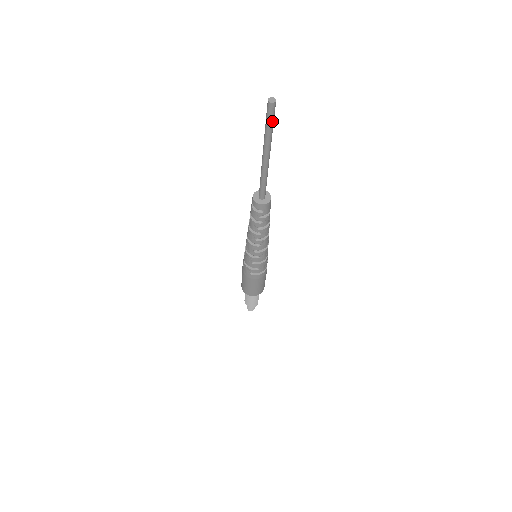
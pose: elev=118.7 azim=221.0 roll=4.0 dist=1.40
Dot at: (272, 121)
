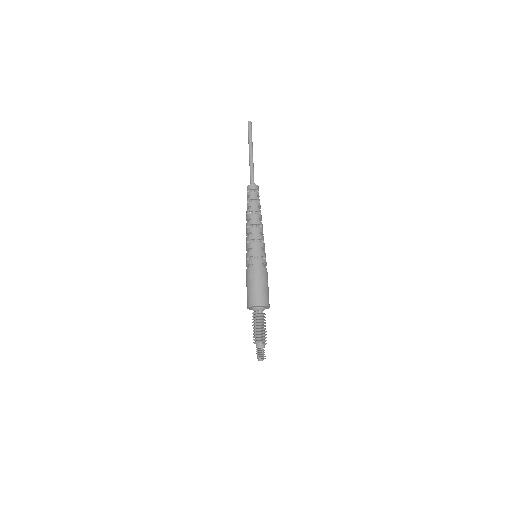
Dot at: occluded
